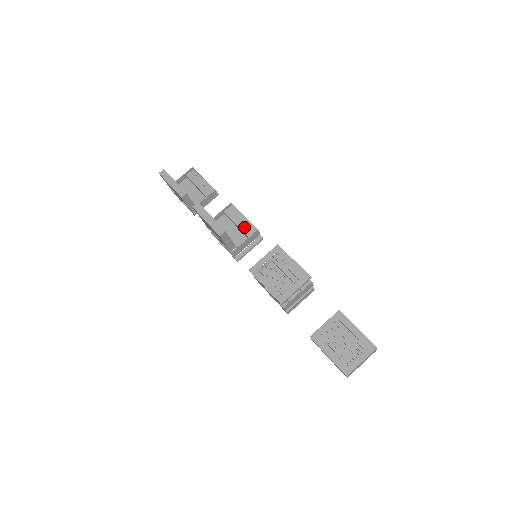
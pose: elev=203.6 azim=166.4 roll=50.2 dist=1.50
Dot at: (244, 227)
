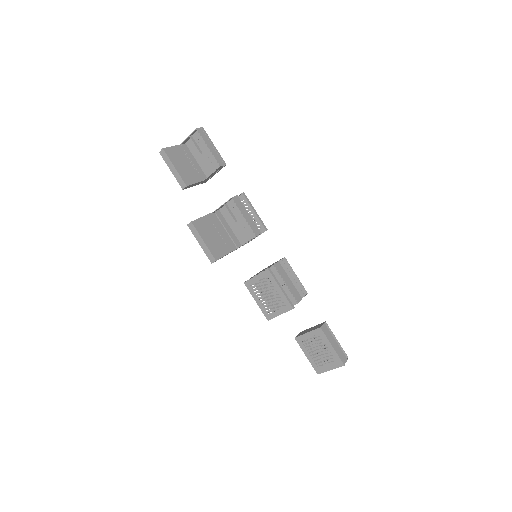
Dot at: (244, 229)
